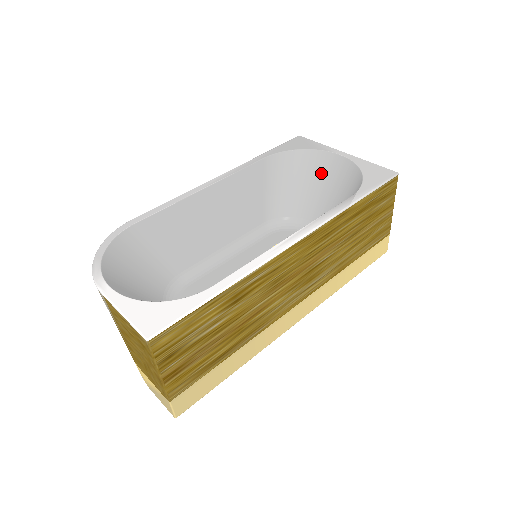
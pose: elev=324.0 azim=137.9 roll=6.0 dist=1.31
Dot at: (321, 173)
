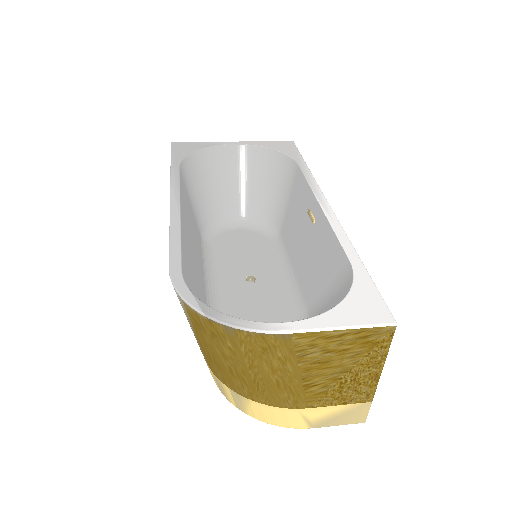
Dot at: (222, 168)
